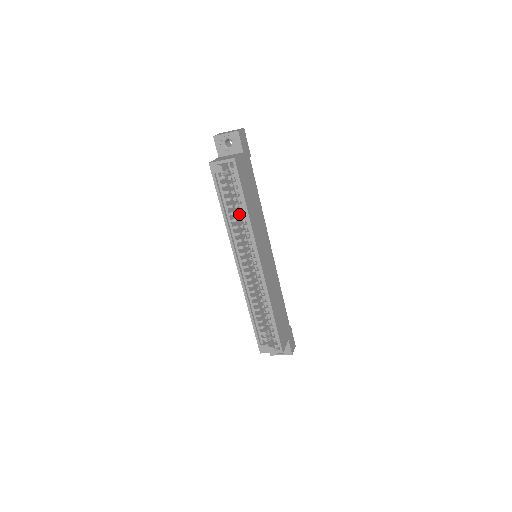
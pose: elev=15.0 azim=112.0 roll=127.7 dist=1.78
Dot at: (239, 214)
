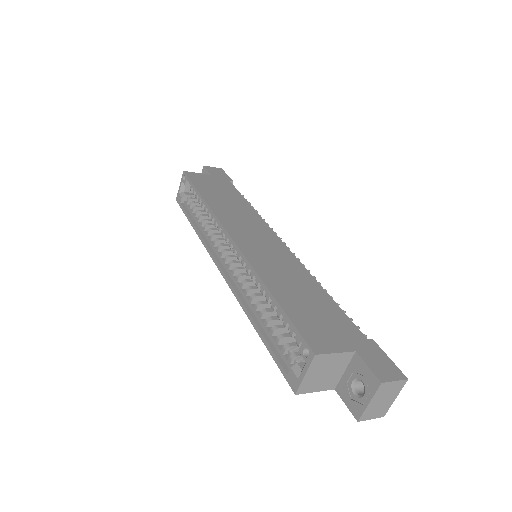
Dot at: occluded
